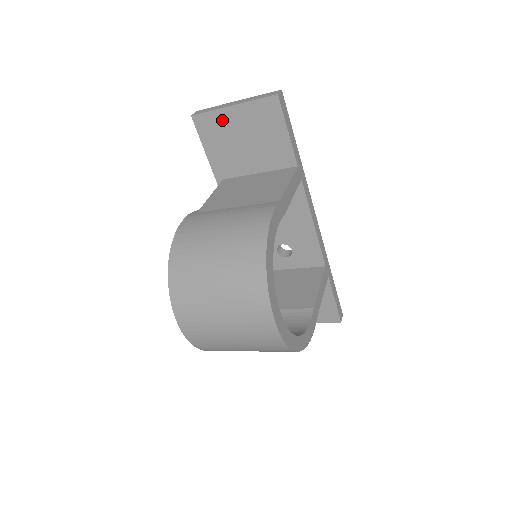
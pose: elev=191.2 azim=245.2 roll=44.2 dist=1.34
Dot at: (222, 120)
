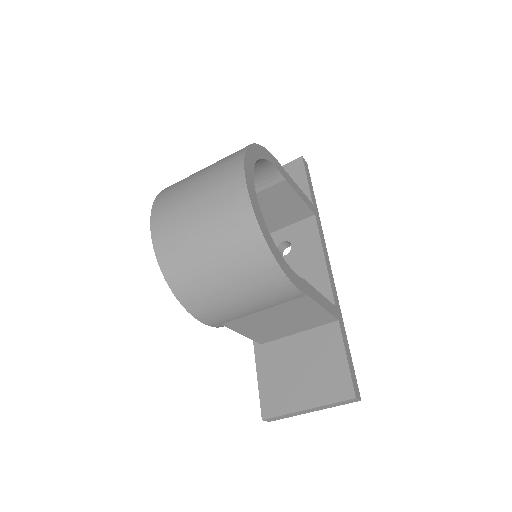
Dot at: occluded
